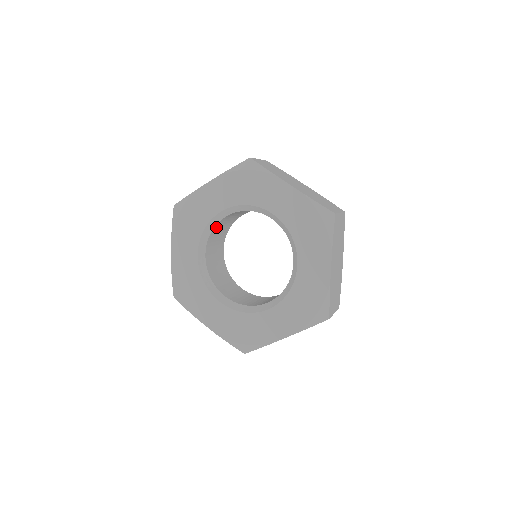
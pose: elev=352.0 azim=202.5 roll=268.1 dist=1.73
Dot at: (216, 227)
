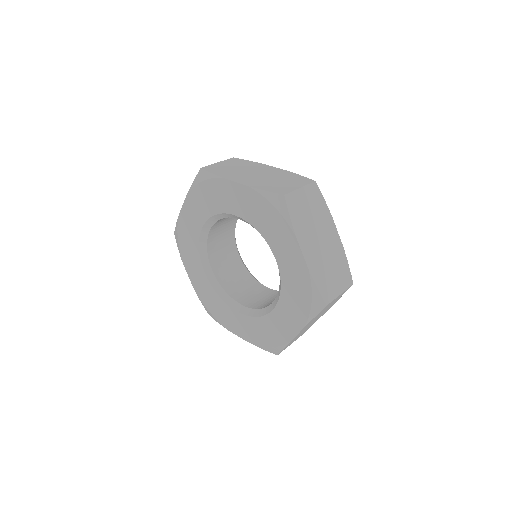
Dot at: (210, 242)
